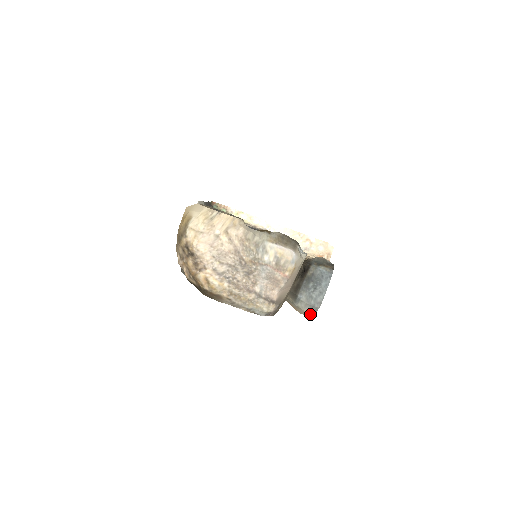
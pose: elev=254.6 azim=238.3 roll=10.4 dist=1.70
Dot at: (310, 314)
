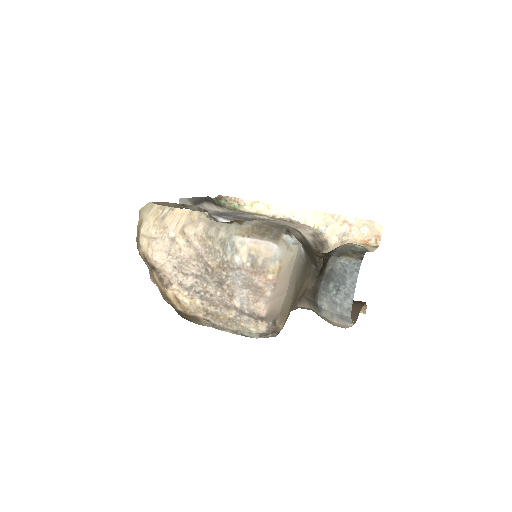
Dot at: (344, 326)
